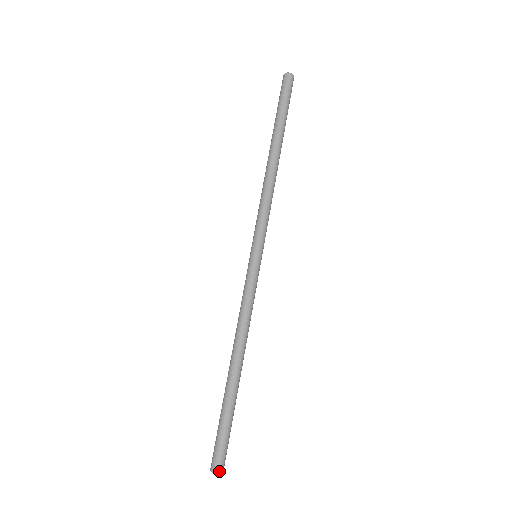
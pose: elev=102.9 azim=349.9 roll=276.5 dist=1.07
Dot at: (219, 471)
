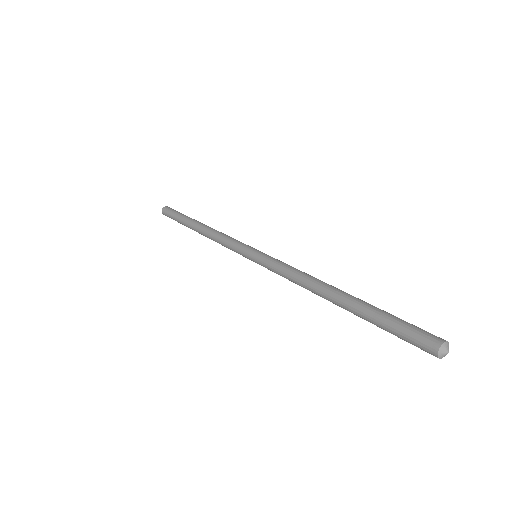
Dot at: (444, 340)
